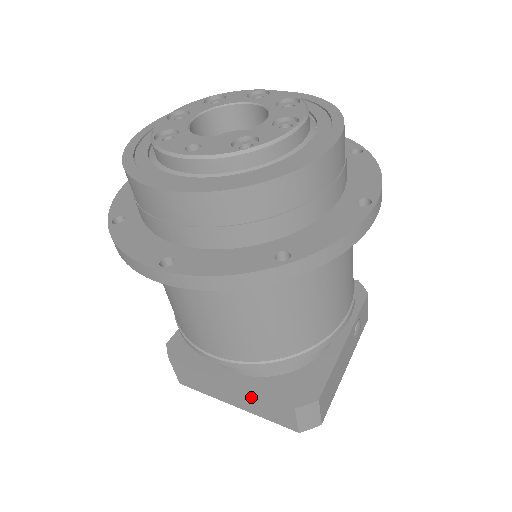
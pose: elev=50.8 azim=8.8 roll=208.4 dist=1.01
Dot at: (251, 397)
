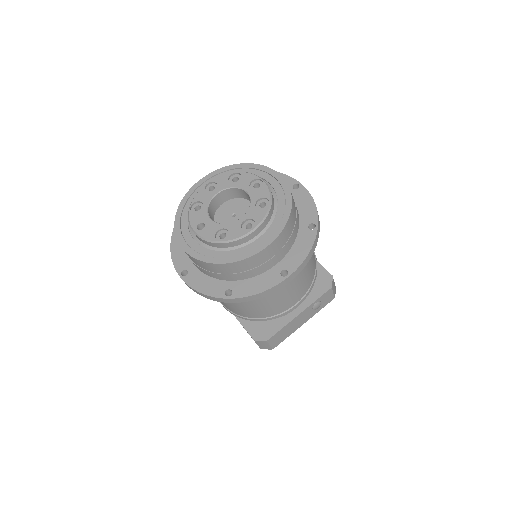
Dot at: occluded
